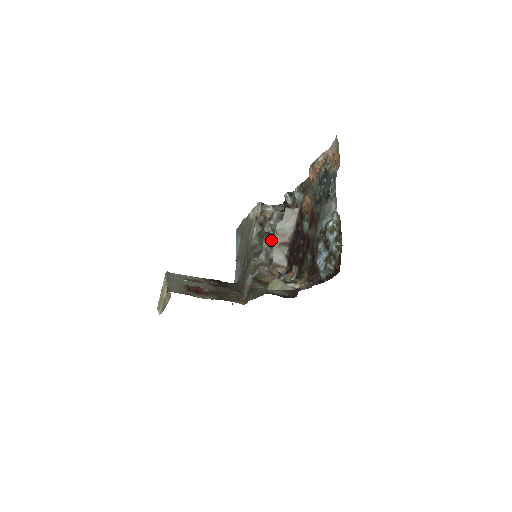
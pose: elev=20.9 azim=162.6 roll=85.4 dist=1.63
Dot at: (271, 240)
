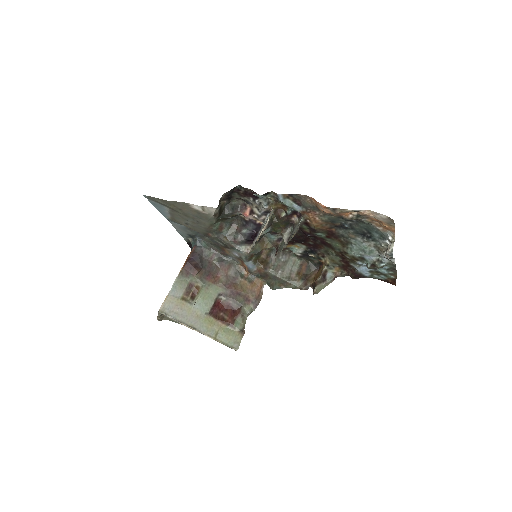
Dot at: occluded
